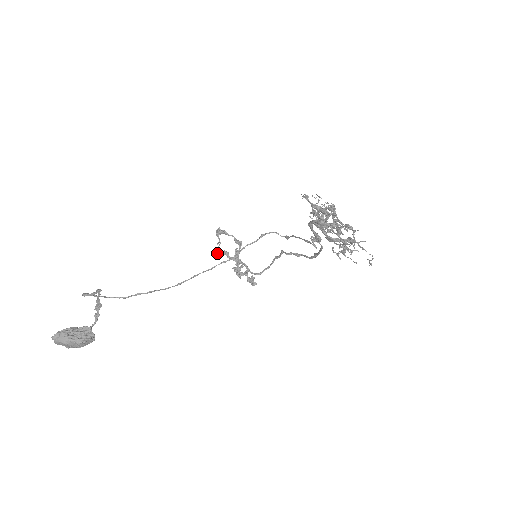
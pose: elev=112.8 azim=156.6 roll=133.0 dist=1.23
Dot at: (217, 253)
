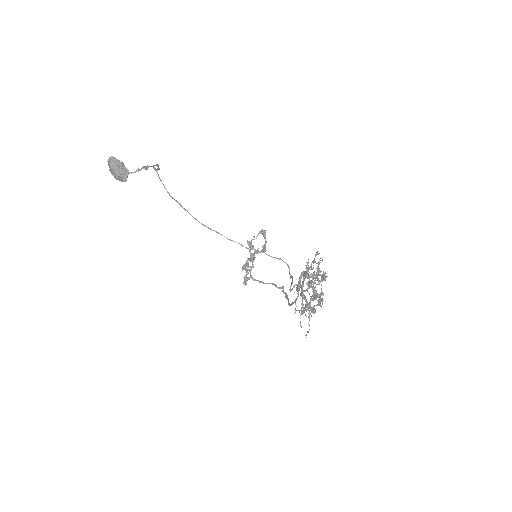
Dot at: (248, 242)
